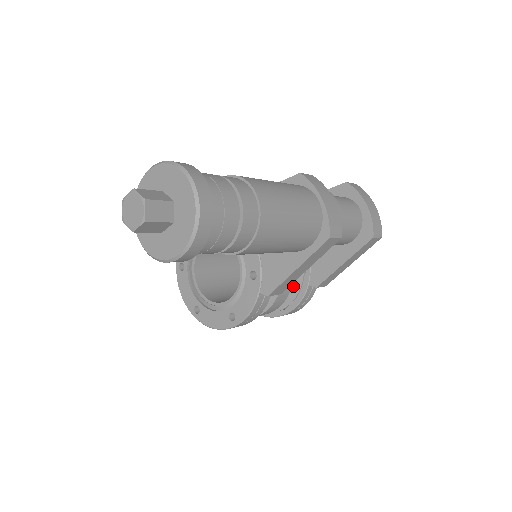
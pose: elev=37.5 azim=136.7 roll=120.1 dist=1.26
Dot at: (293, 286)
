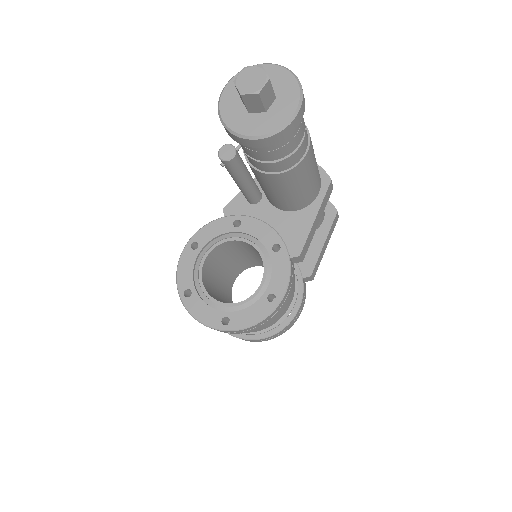
Dot at: occluded
